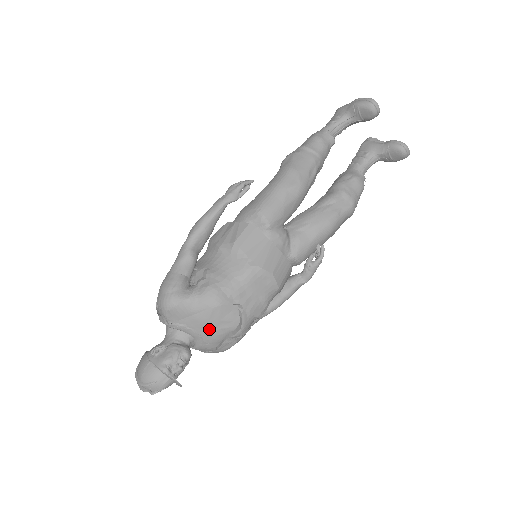
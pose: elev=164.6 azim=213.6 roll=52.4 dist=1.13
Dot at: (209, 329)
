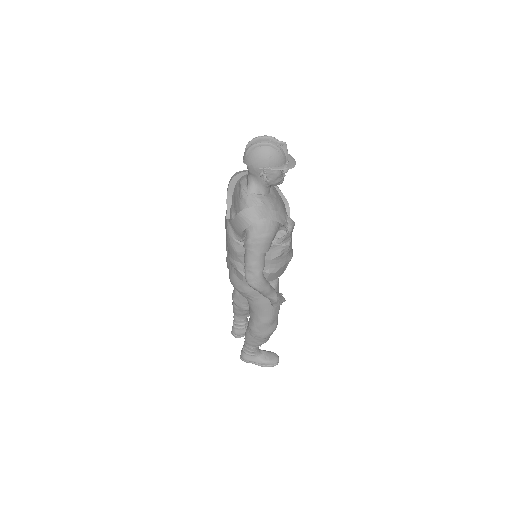
Dot at: (281, 201)
